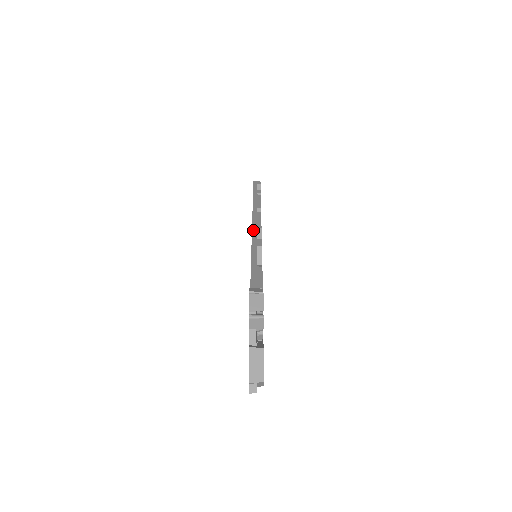
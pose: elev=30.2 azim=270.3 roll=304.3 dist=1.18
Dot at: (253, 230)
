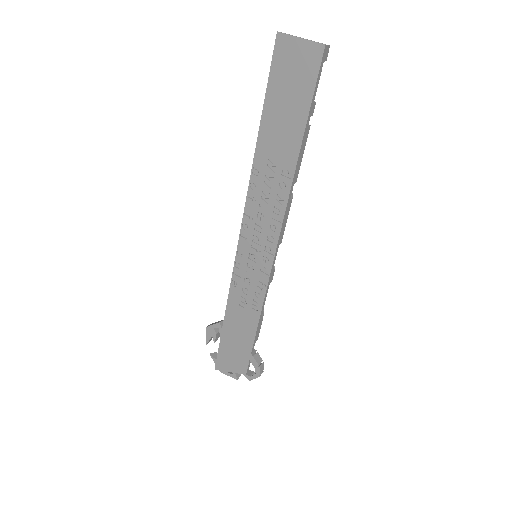
Dot at: (276, 254)
